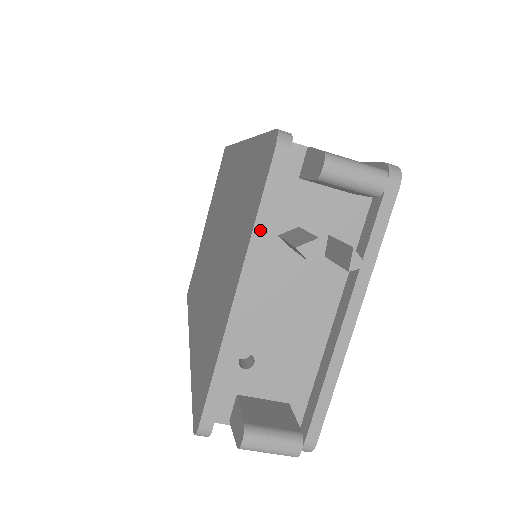
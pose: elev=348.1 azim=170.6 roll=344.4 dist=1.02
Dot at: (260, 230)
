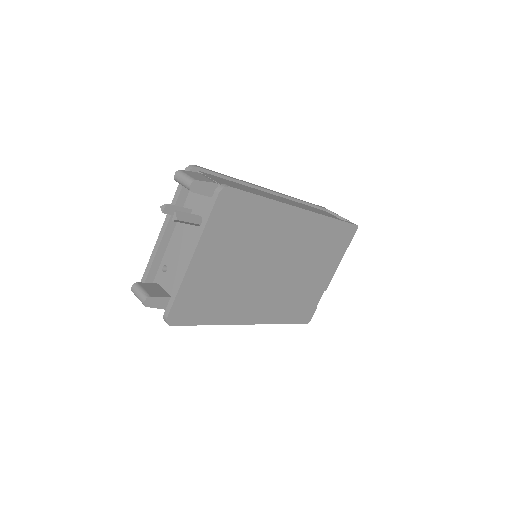
Dot at: occluded
